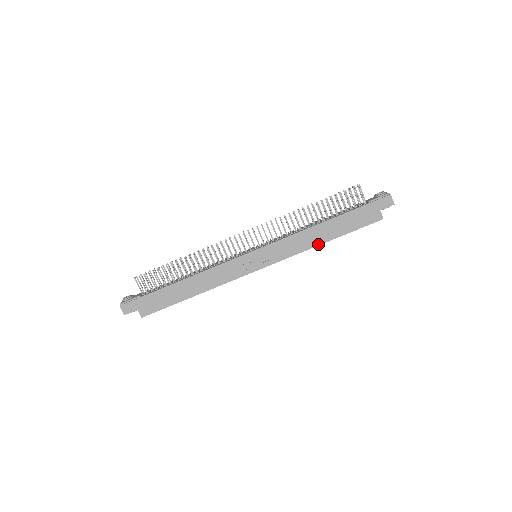
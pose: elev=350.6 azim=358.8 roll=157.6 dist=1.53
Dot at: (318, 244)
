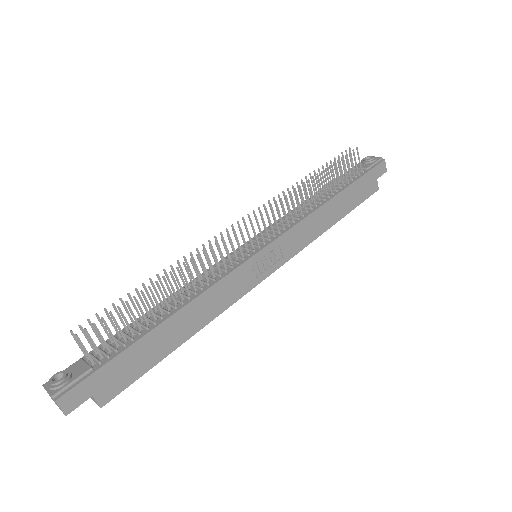
Dot at: (327, 228)
